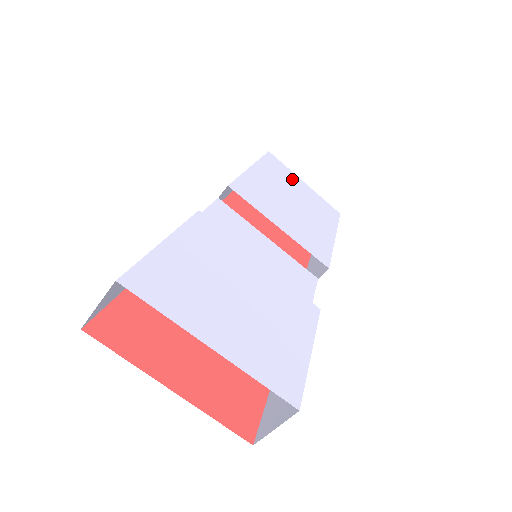
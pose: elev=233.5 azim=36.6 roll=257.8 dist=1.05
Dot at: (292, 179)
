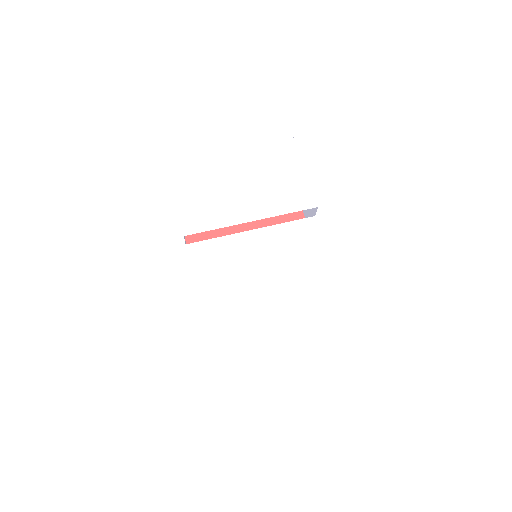
Dot at: (208, 111)
